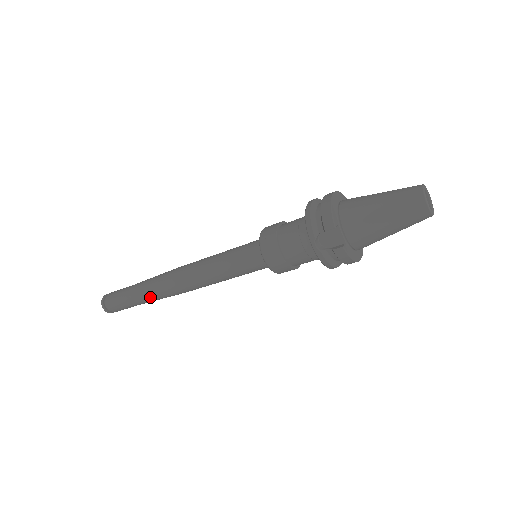
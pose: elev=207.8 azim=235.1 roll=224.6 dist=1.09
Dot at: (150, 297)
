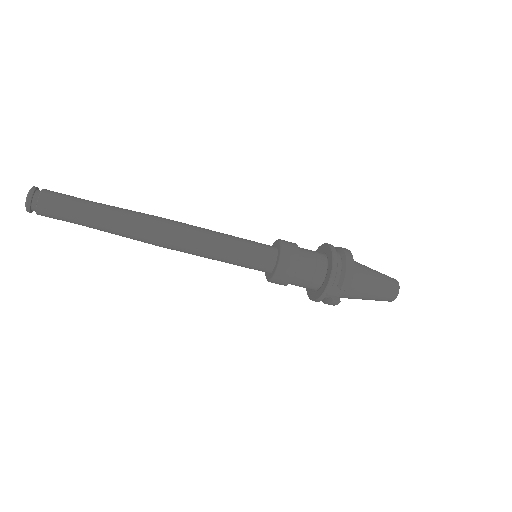
Dot at: (115, 232)
